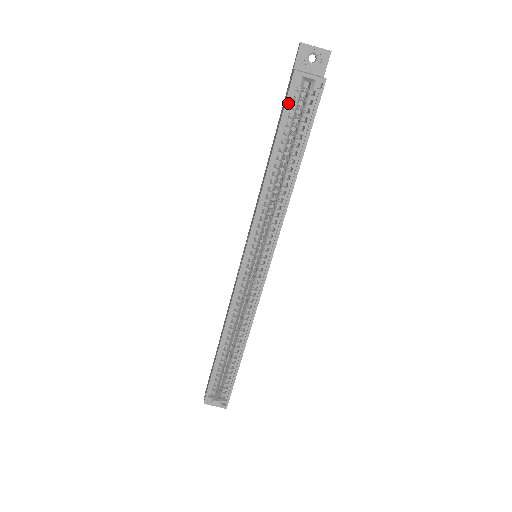
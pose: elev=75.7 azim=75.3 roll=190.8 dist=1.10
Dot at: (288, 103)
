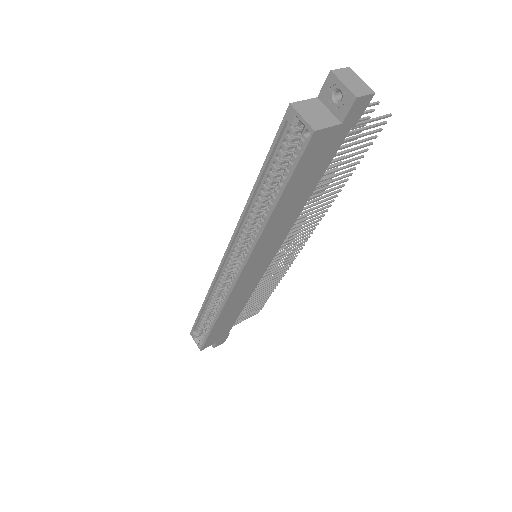
Dot at: (279, 135)
